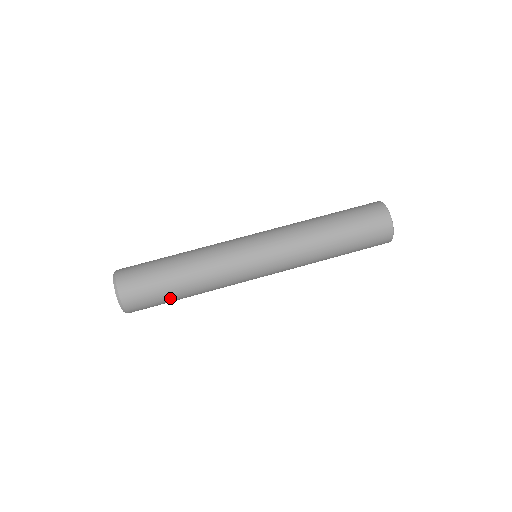
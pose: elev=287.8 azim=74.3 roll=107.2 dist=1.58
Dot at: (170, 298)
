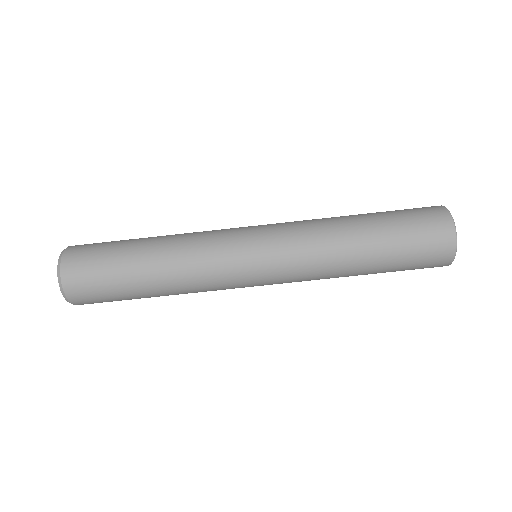
Dot at: (130, 296)
